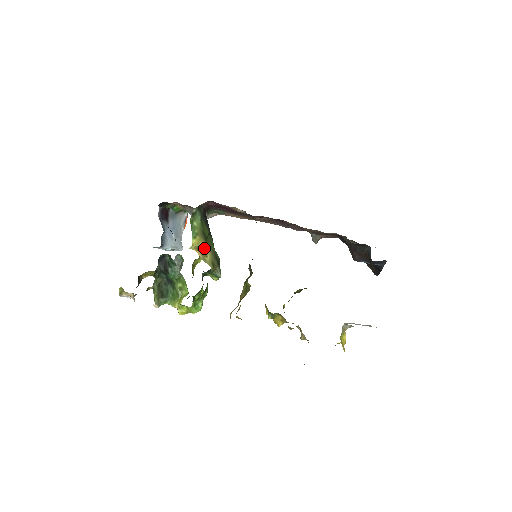
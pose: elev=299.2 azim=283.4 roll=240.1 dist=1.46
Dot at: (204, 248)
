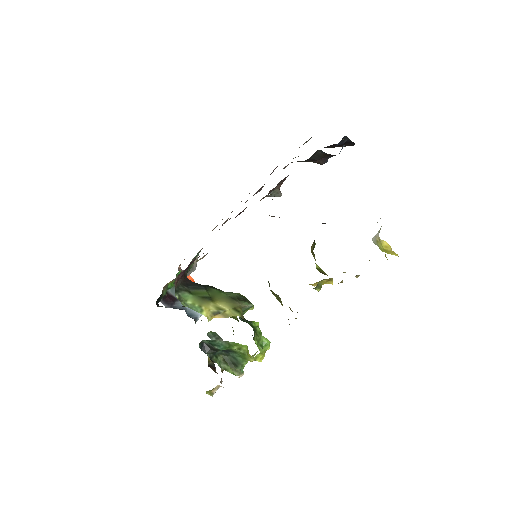
Dot at: (216, 307)
